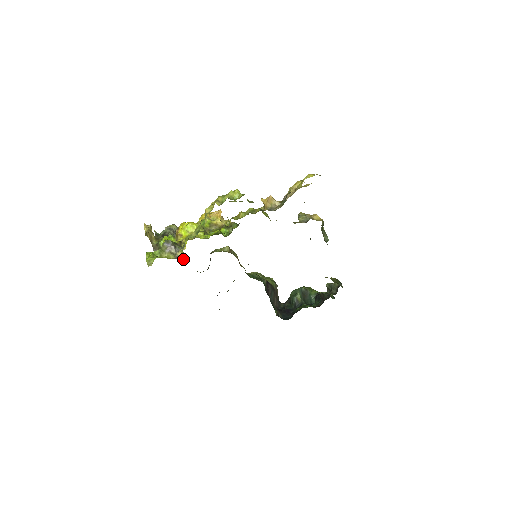
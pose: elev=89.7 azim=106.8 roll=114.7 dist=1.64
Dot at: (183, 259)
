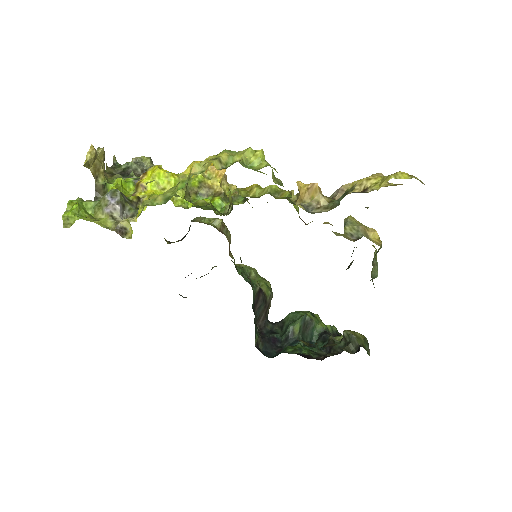
Dot at: (128, 235)
